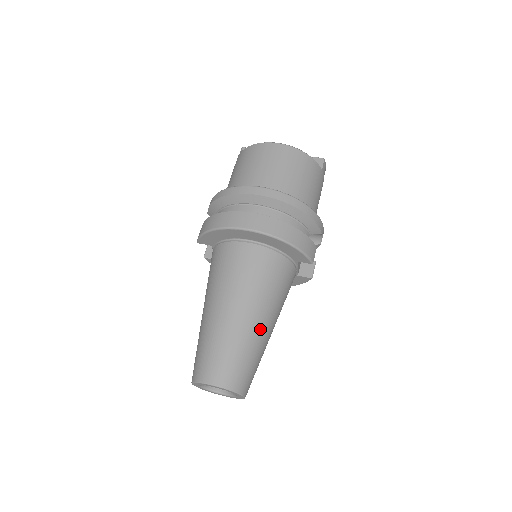
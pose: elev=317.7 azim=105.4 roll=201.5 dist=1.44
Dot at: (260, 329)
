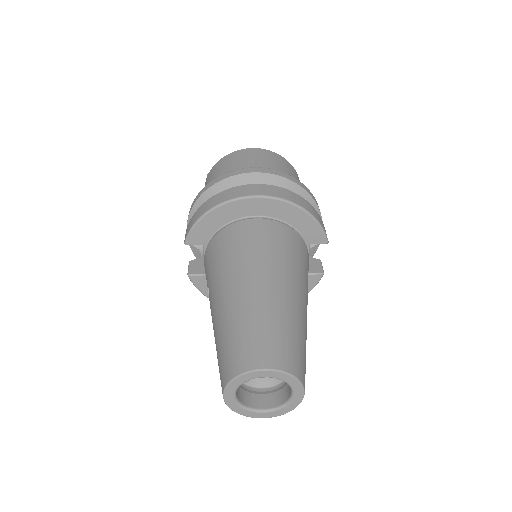
Dot at: (299, 304)
